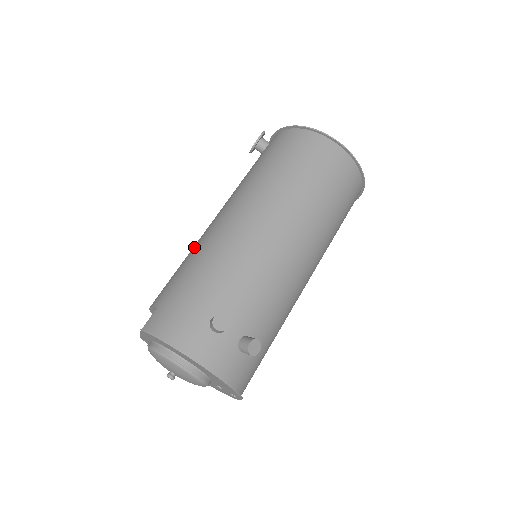
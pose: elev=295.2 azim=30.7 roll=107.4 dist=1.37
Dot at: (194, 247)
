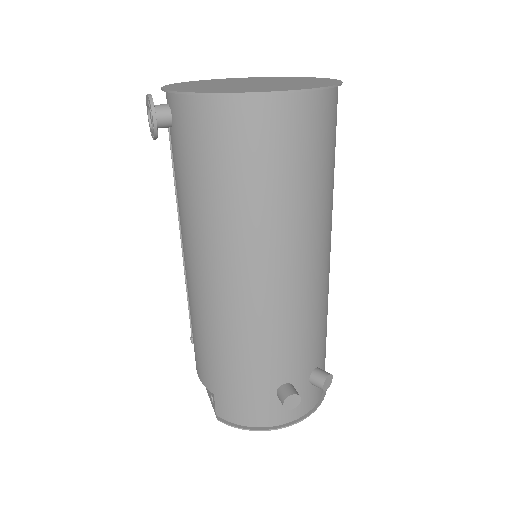
Dot at: (195, 315)
